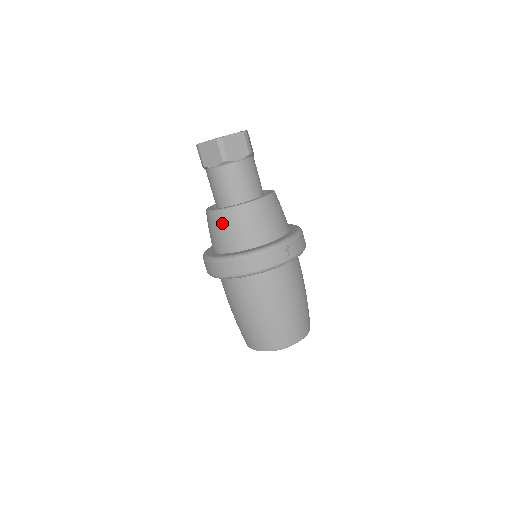
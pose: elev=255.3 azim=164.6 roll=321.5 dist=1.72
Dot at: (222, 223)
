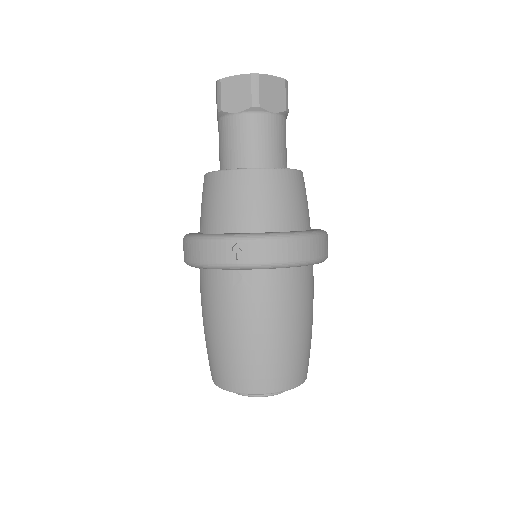
Dot at: (202, 192)
